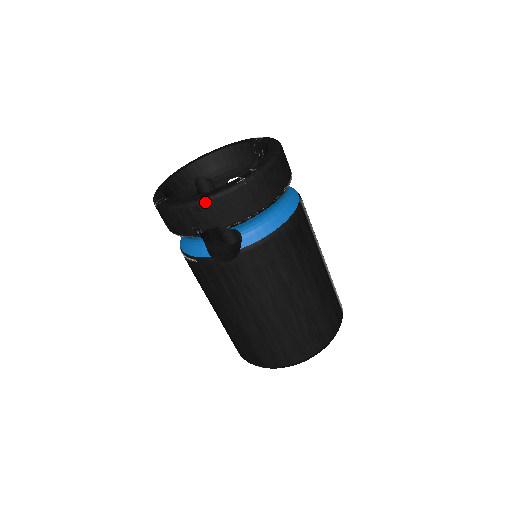
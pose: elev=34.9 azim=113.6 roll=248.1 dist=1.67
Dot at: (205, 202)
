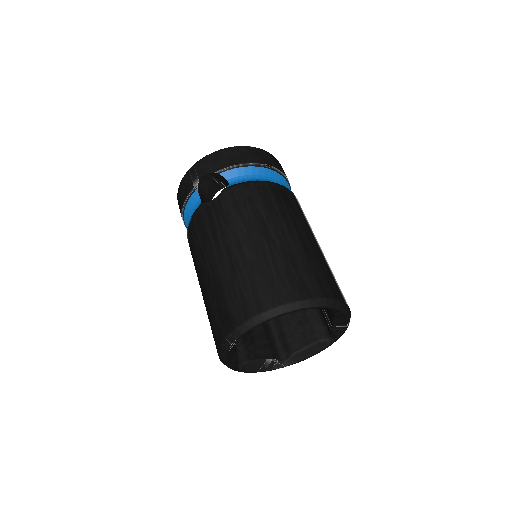
Dot at: (205, 157)
